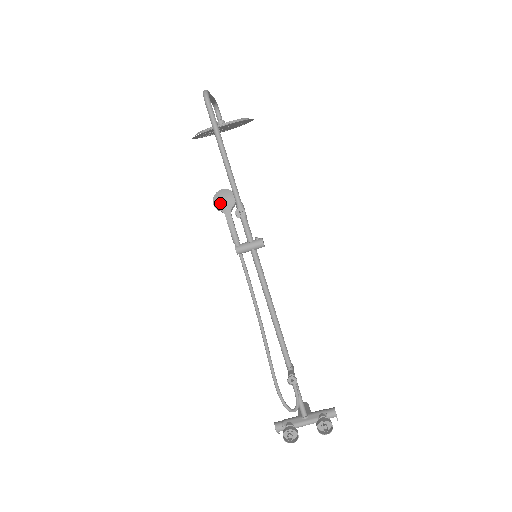
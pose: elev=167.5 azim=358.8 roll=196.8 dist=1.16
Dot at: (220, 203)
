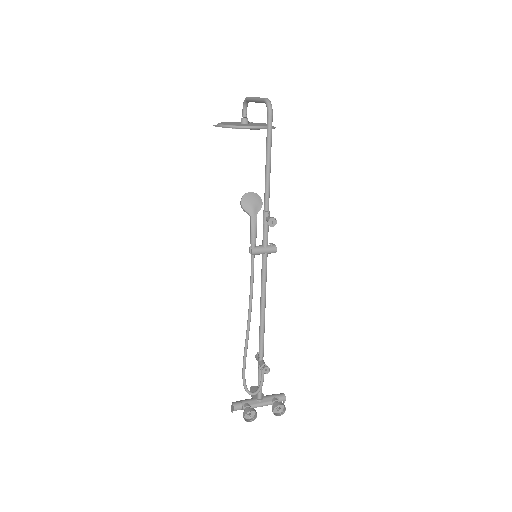
Dot at: (248, 205)
